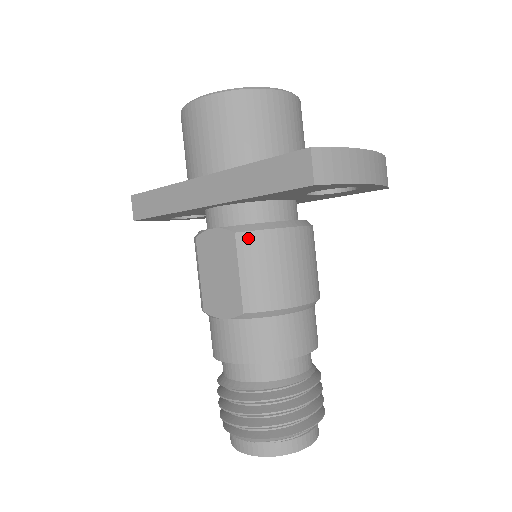
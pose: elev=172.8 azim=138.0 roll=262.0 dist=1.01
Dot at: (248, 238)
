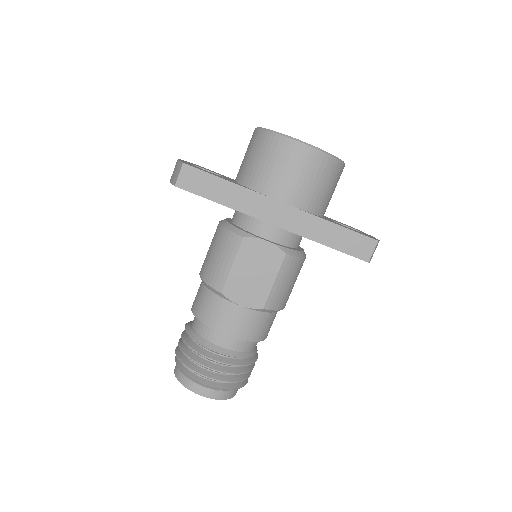
Dot at: (291, 260)
